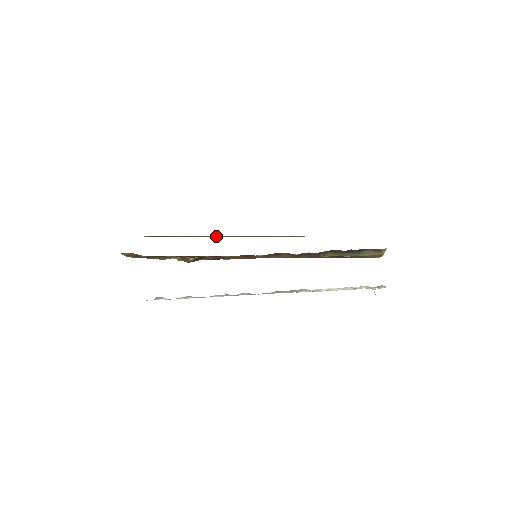
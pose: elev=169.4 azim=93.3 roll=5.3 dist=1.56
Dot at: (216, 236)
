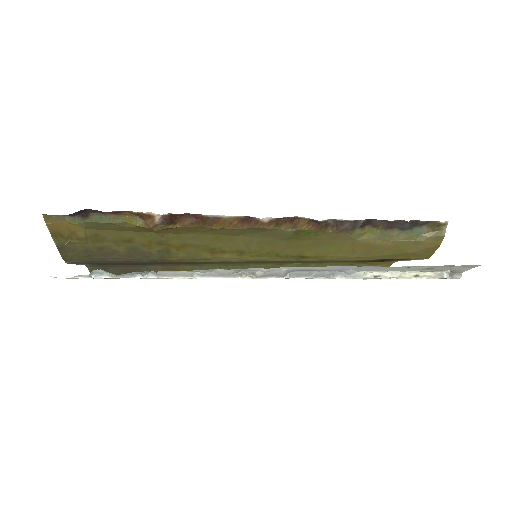
Dot at: occluded
